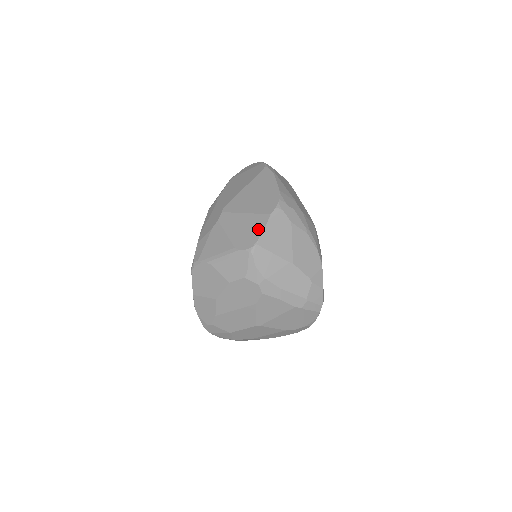
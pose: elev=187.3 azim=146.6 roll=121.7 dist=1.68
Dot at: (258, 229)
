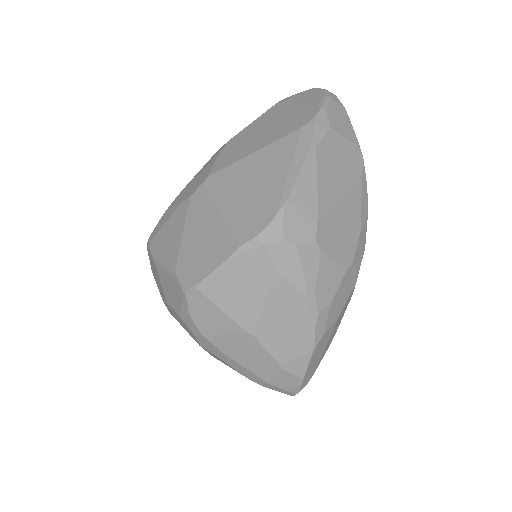
Dot at: (212, 261)
